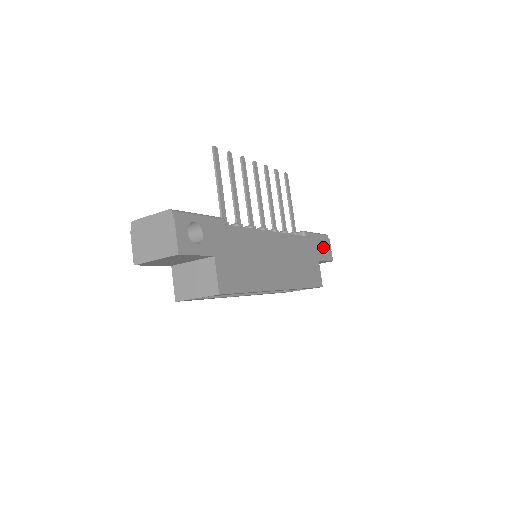
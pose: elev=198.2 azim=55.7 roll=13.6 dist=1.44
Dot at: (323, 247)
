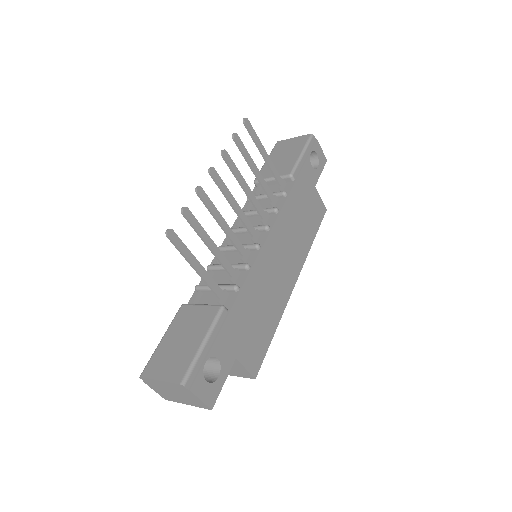
Dot at: (312, 155)
